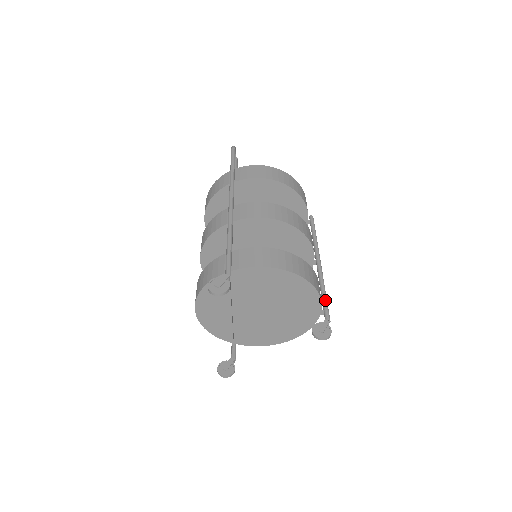
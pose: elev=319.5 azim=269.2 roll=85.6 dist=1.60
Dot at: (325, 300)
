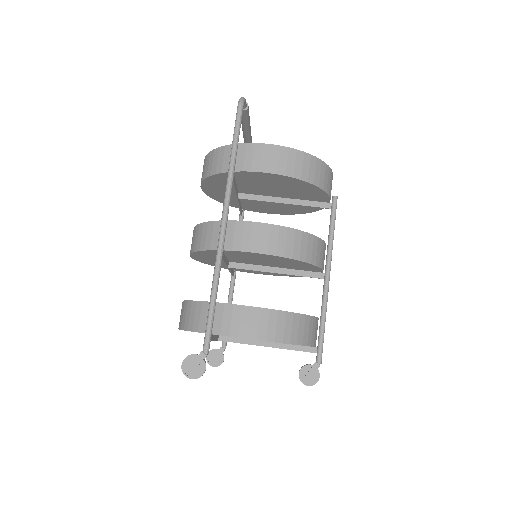
Dot at: (322, 336)
